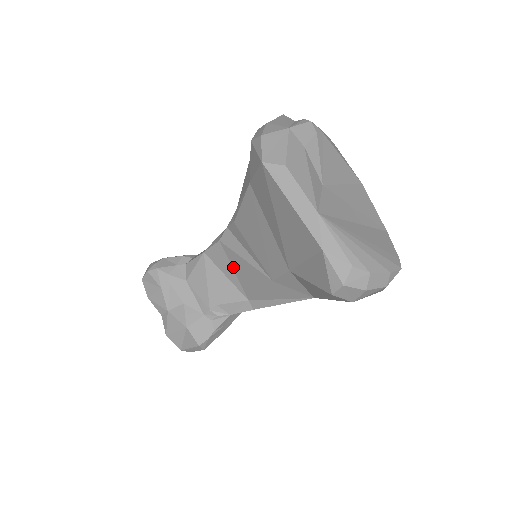
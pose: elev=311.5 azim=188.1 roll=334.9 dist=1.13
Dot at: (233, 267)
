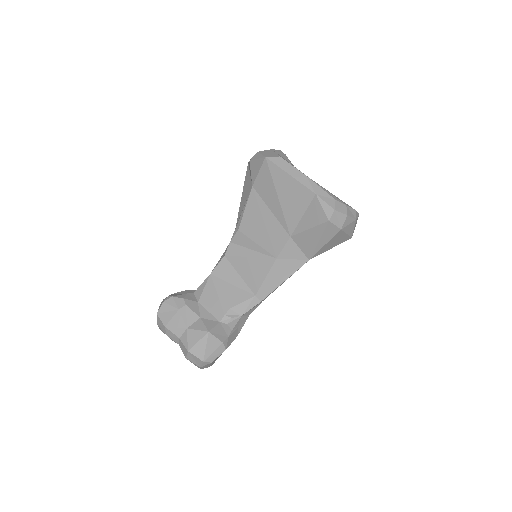
Dot at: (239, 272)
